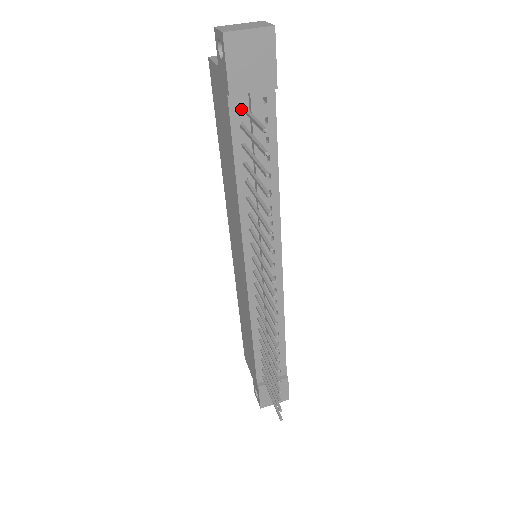
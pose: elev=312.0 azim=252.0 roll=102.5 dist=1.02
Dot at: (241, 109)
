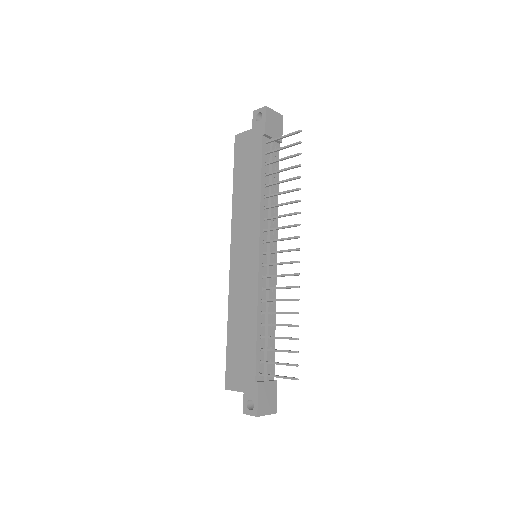
Dot at: (271, 141)
